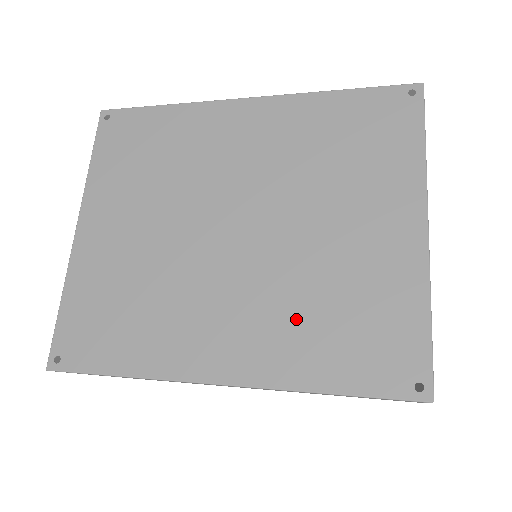
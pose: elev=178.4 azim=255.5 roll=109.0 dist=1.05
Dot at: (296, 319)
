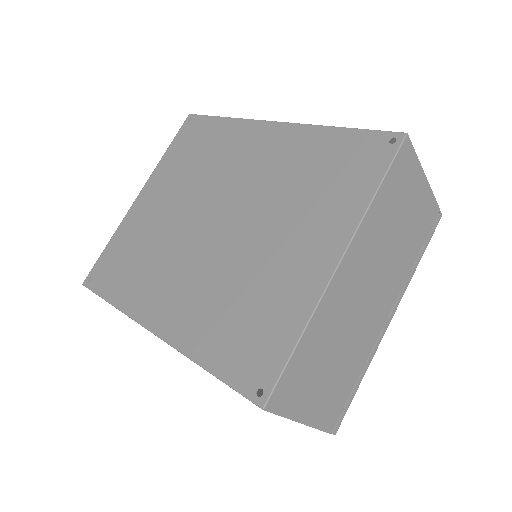
Dot at: (215, 305)
